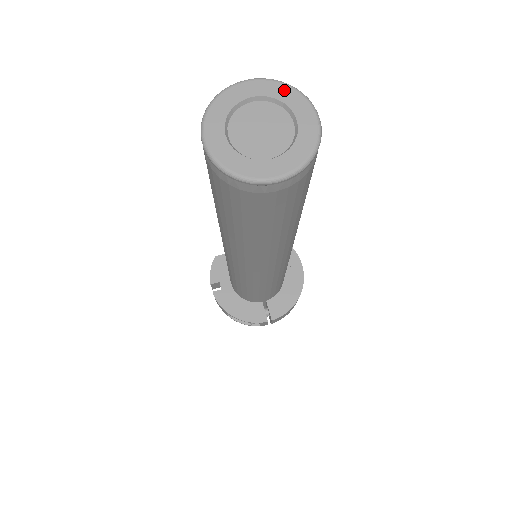
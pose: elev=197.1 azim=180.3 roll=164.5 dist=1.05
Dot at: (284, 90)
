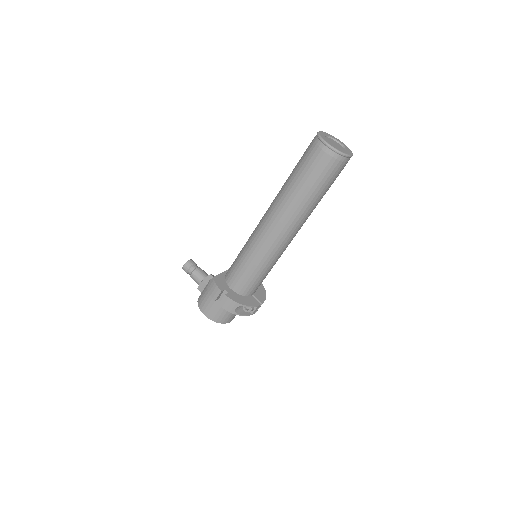
Dot at: (331, 135)
